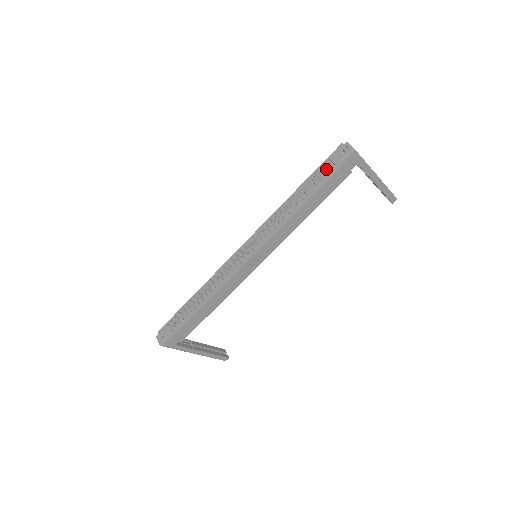
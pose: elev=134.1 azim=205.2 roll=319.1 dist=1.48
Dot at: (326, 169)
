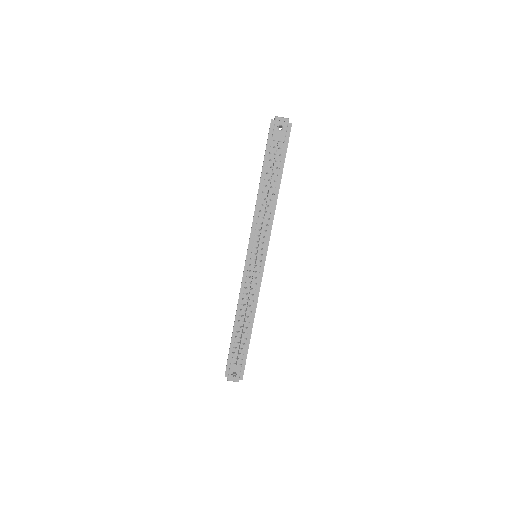
Dot at: occluded
